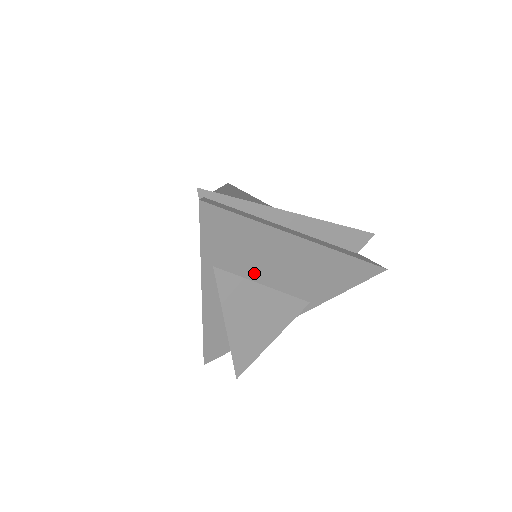
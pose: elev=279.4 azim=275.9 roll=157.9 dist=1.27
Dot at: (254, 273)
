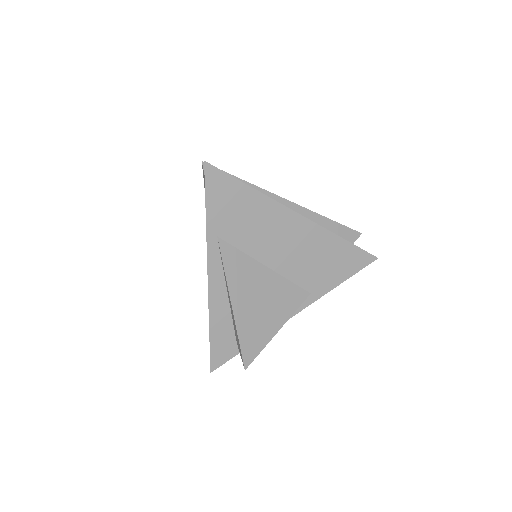
Dot at: (255, 249)
